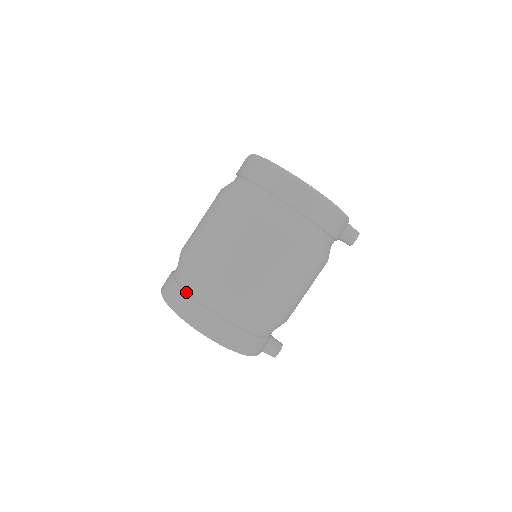
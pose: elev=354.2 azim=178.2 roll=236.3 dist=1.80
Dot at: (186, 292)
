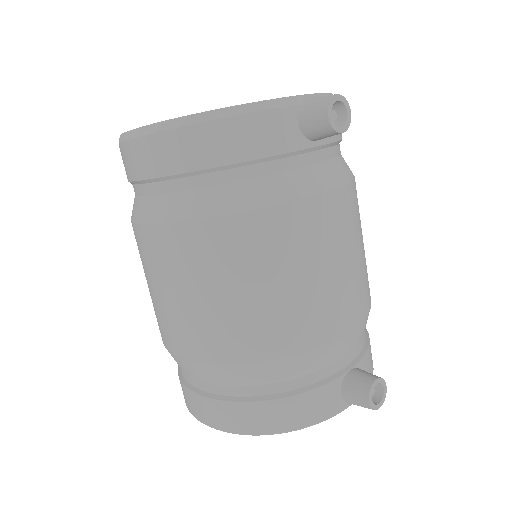
Dot at: (178, 365)
